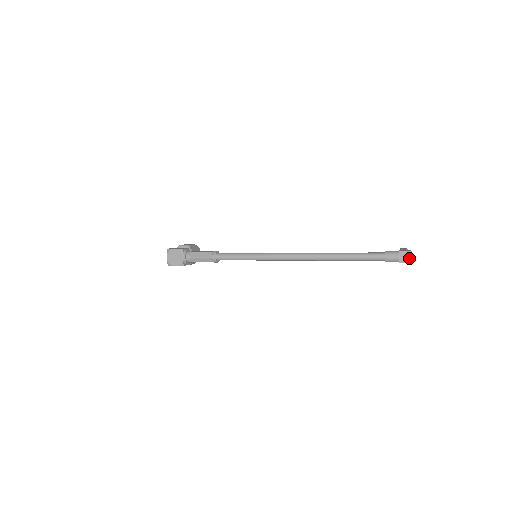
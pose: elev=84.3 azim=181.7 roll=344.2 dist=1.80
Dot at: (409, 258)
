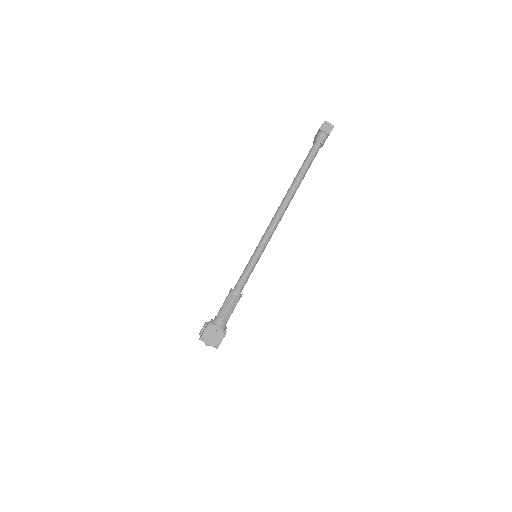
Dot at: (329, 125)
